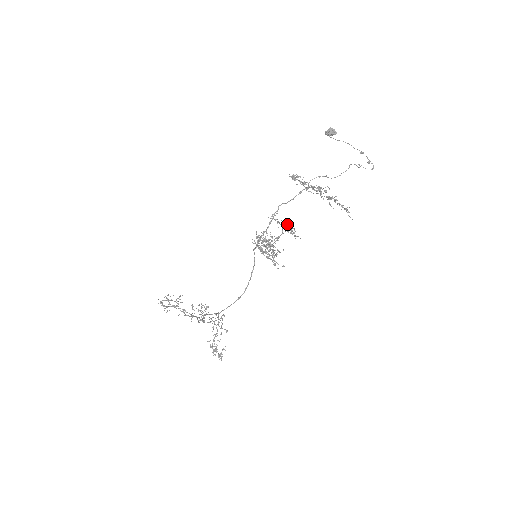
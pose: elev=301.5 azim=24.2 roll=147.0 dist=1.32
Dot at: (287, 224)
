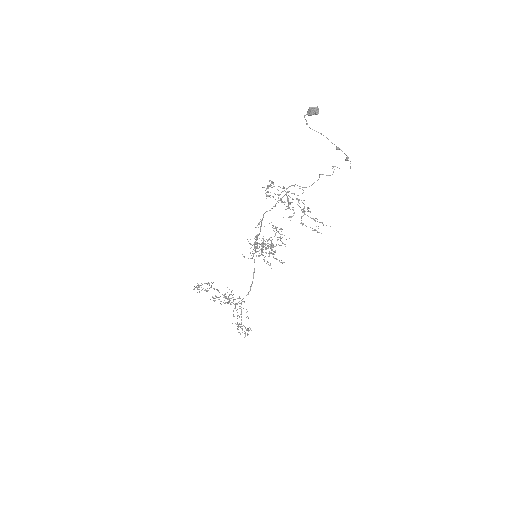
Dot at: occluded
